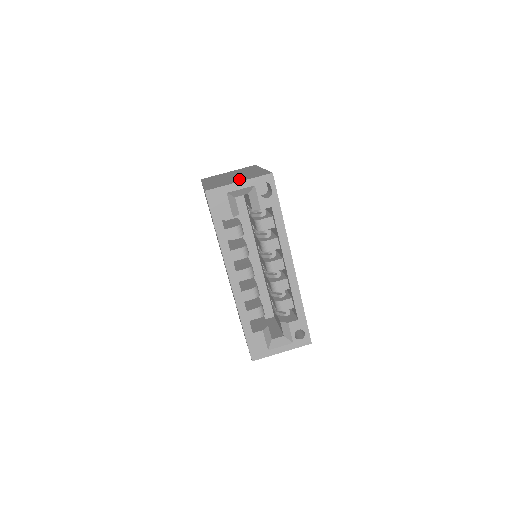
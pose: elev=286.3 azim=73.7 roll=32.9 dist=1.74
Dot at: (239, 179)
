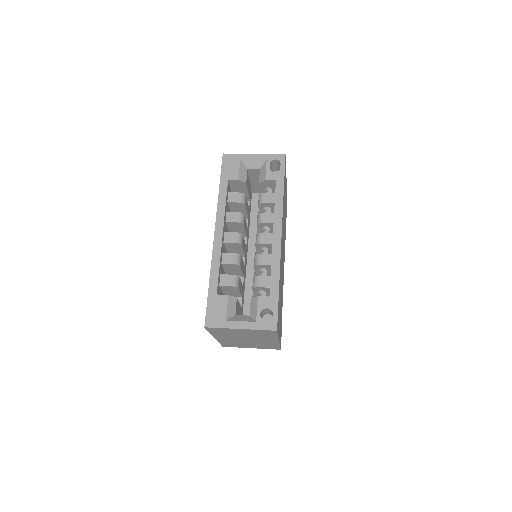
Dot at: occluded
